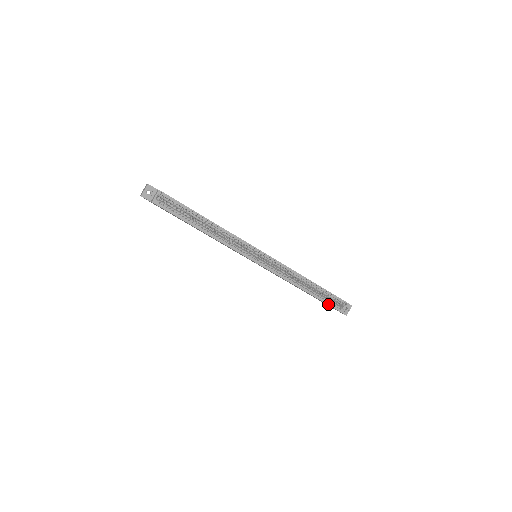
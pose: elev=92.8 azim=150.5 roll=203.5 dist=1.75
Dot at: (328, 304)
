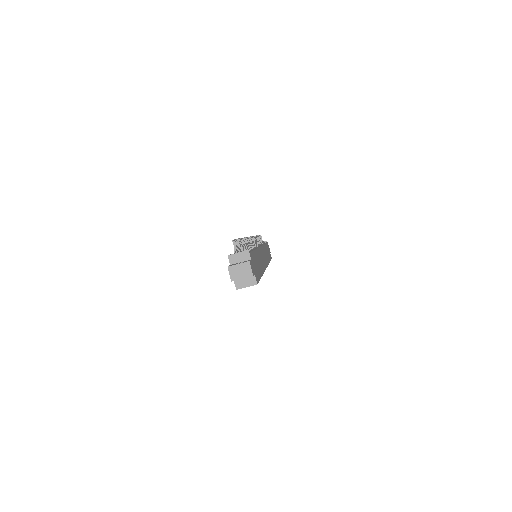
Dot at: occluded
